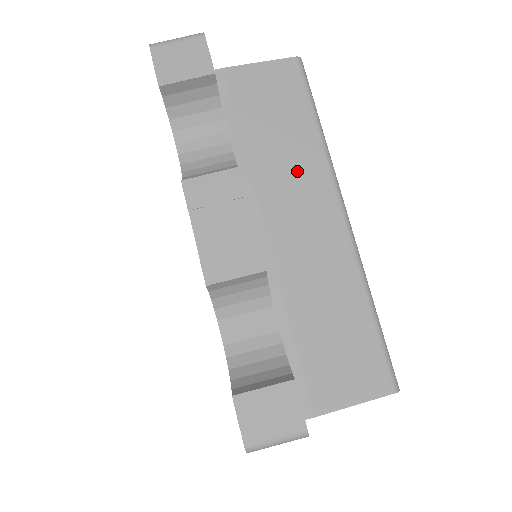
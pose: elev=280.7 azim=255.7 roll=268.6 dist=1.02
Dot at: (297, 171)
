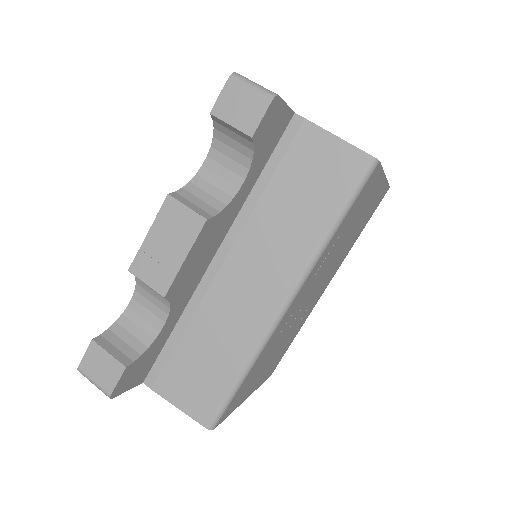
Dot at: (283, 245)
